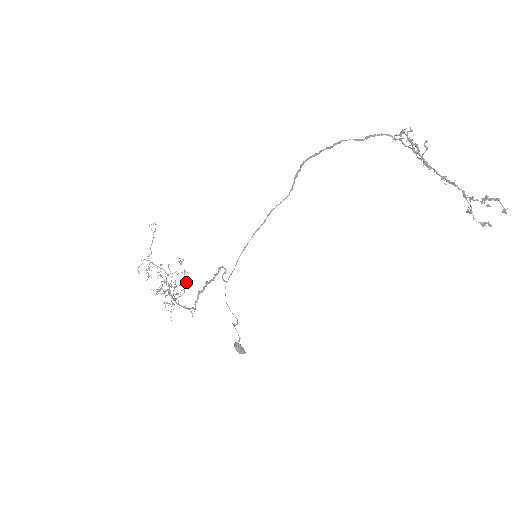
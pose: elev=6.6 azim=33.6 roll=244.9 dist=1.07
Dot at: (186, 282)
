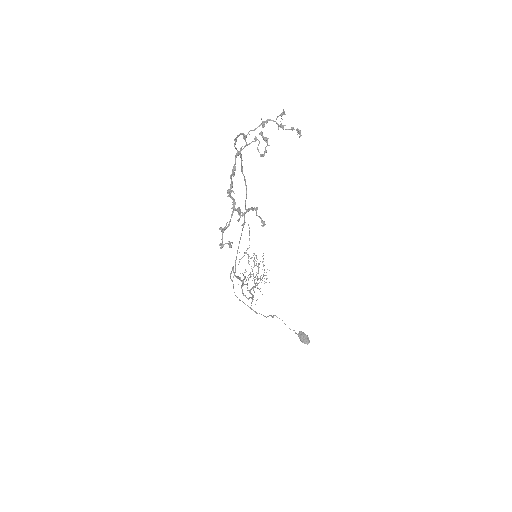
Dot at: occluded
